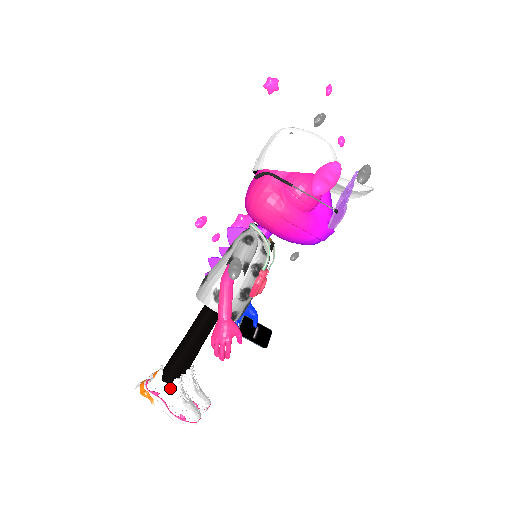
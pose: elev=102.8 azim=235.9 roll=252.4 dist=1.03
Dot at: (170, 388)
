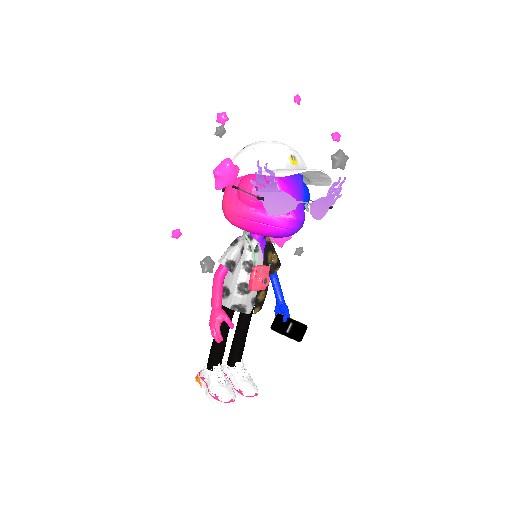
Dot at: (210, 374)
